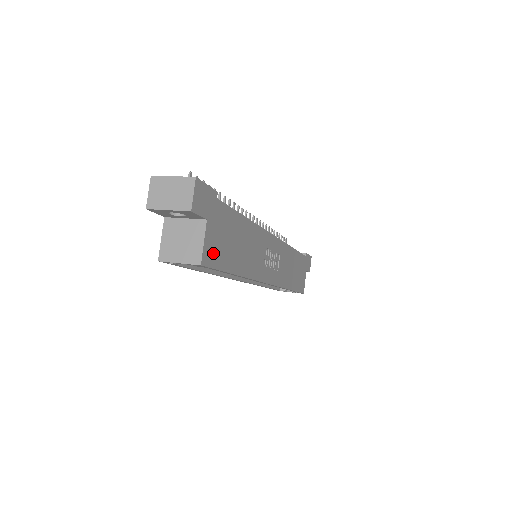
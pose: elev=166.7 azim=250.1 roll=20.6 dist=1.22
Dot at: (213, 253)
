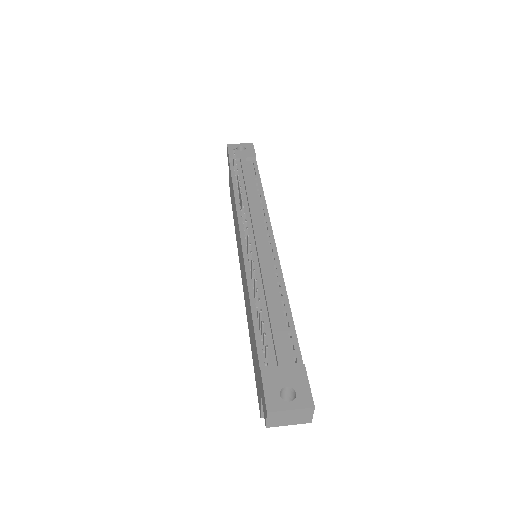
Dot at: occluded
